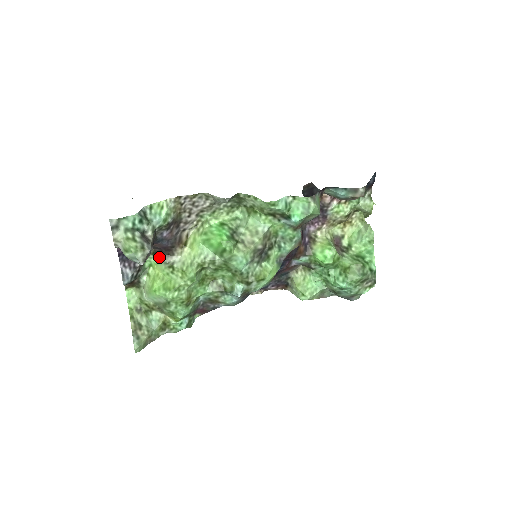
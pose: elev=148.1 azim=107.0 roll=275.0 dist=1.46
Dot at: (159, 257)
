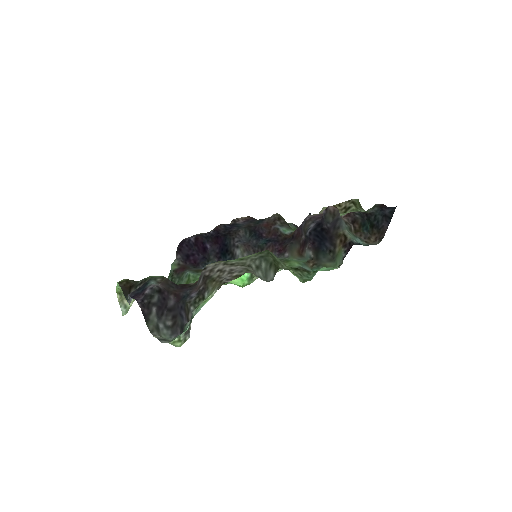
Dot at: occluded
